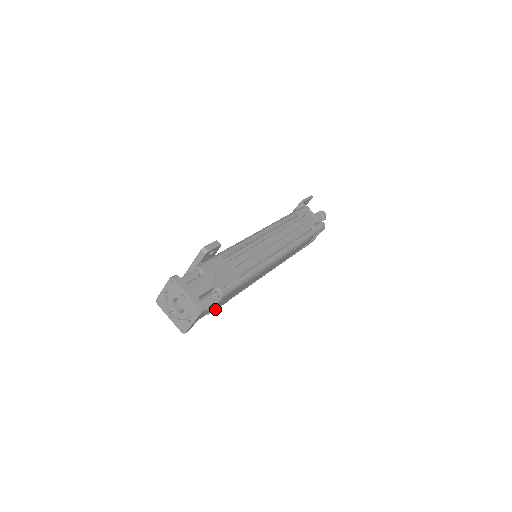
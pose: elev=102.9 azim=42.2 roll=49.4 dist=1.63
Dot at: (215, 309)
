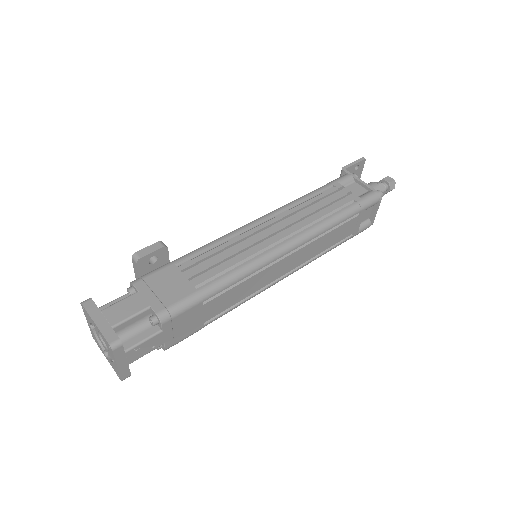
Dot at: (175, 340)
